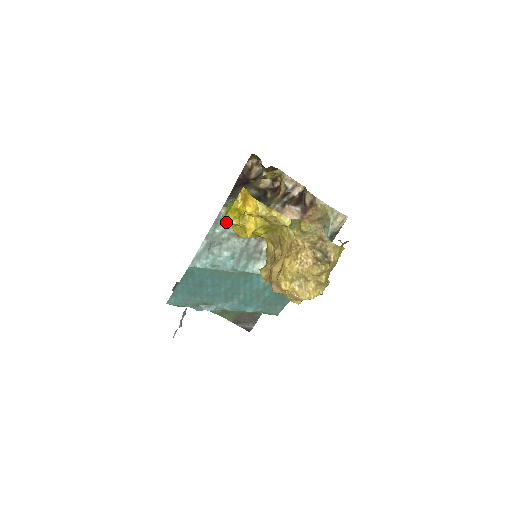
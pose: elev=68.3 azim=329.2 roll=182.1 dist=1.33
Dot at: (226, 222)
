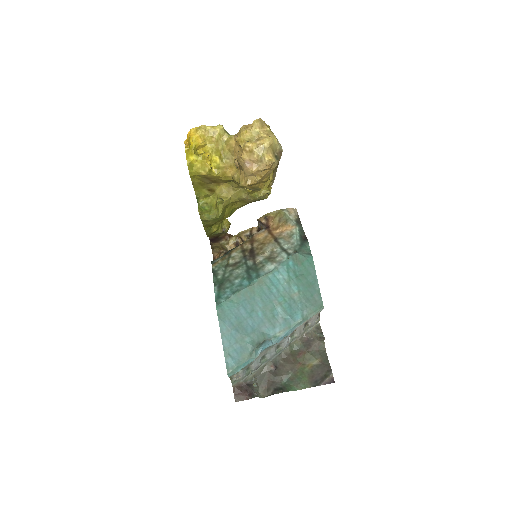
Dot at: (191, 168)
